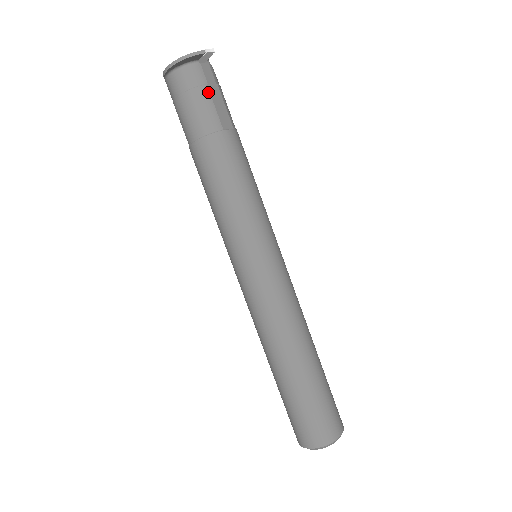
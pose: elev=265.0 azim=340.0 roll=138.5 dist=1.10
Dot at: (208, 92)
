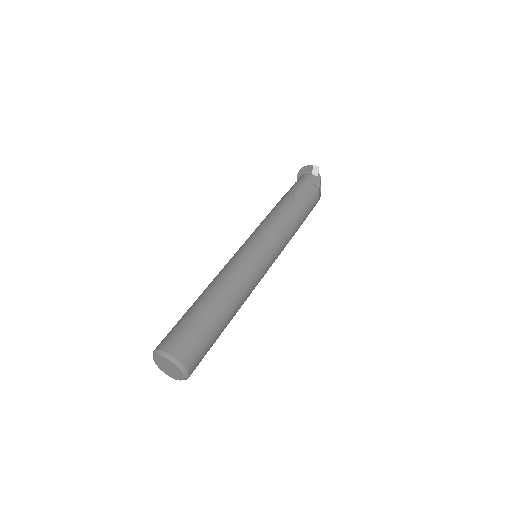
Dot at: (303, 182)
